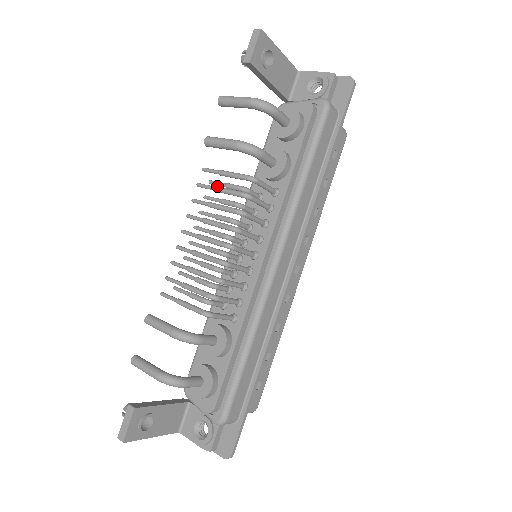
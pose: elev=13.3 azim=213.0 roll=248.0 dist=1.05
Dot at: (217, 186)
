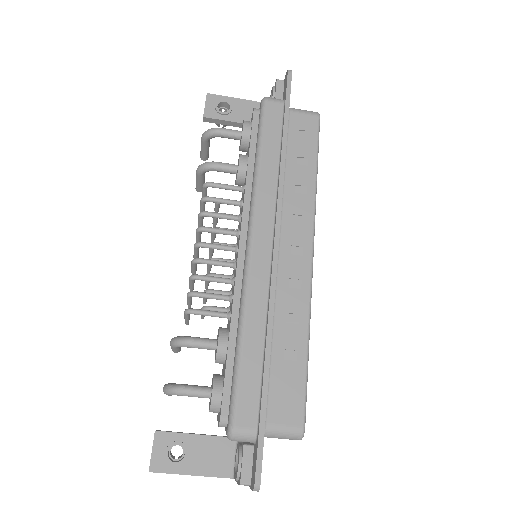
Dot at: occluded
